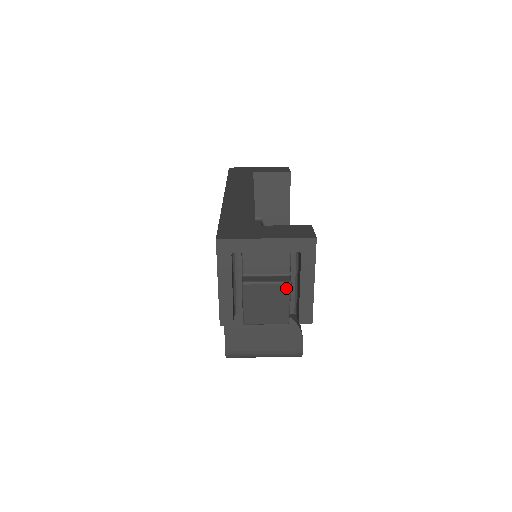
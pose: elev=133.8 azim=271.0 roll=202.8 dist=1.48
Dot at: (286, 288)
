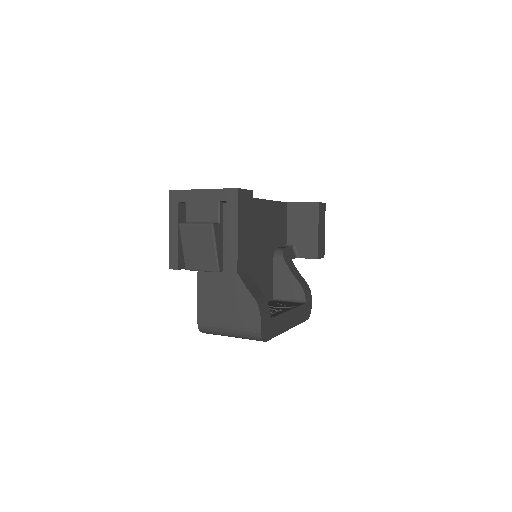
Dot at: (210, 230)
